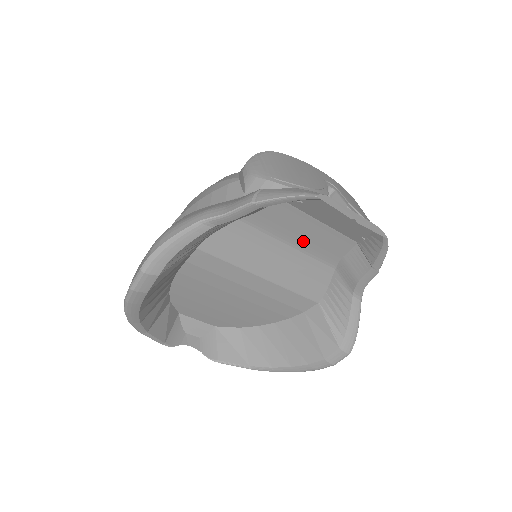
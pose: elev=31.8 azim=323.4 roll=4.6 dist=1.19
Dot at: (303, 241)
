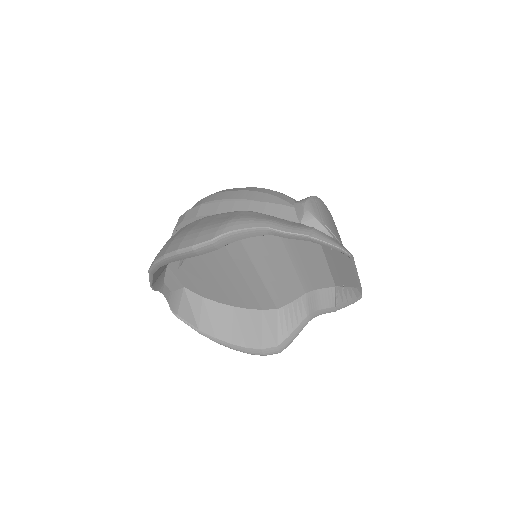
Dot at: (305, 268)
